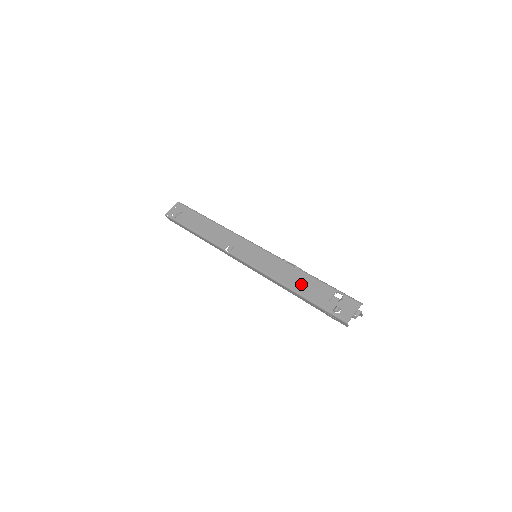
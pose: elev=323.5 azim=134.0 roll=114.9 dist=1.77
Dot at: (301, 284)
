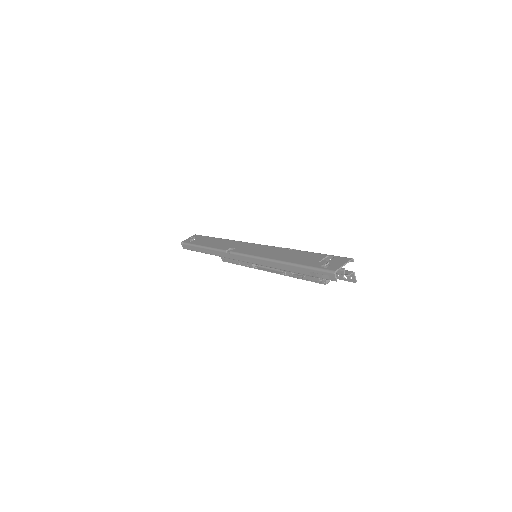
Dot at: (293, 257)
